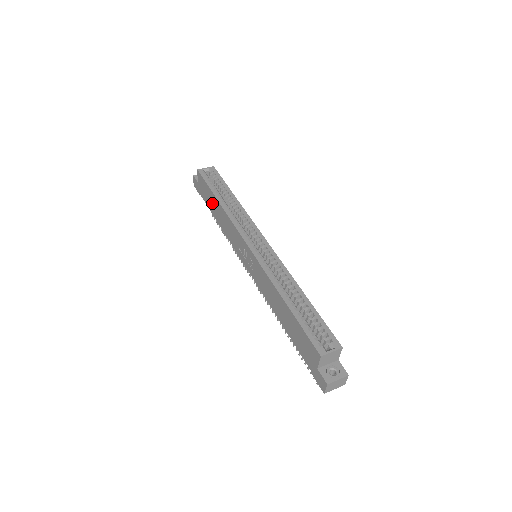
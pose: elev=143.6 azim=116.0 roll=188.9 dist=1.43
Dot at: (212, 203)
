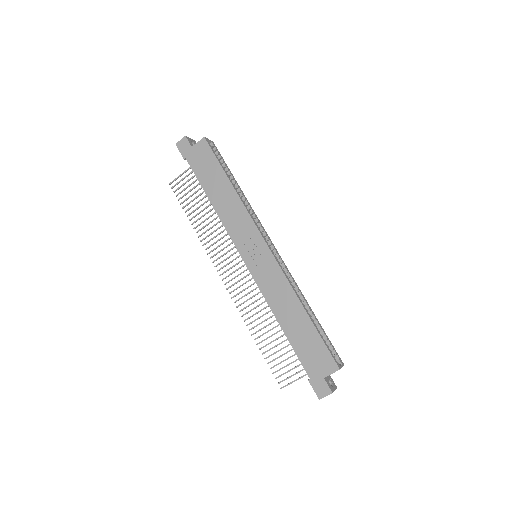
Dot at: (214, 180)
